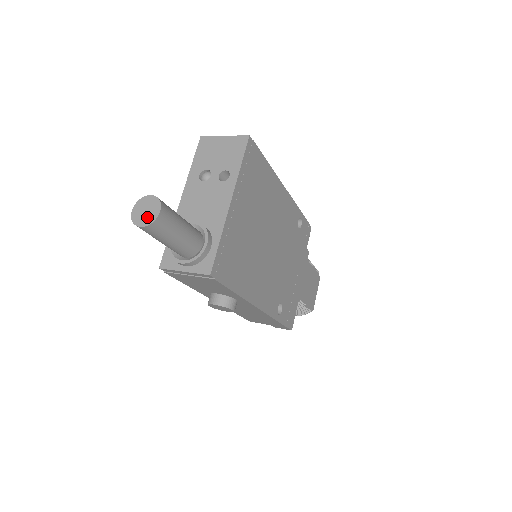
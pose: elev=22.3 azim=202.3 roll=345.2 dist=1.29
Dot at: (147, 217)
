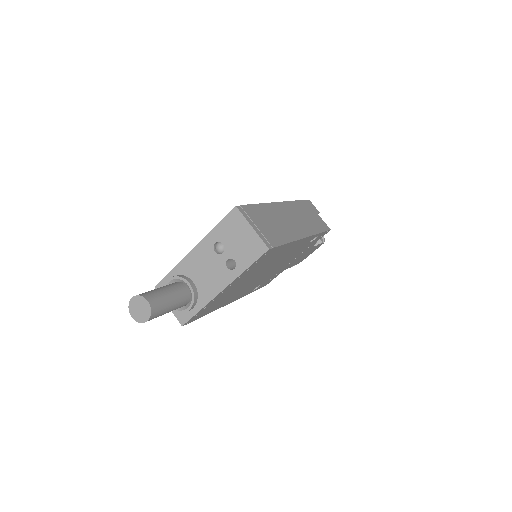
Dot at: (138, 315)
